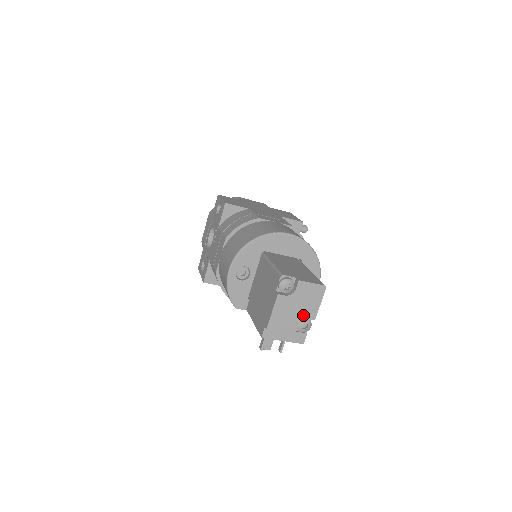
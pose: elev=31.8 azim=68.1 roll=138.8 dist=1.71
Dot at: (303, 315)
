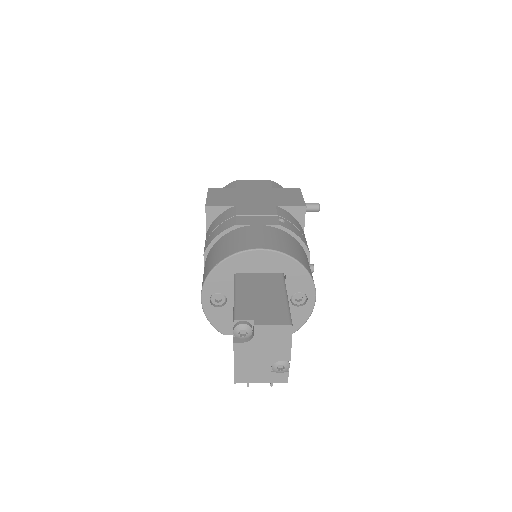
Dot at: (273, 358)
